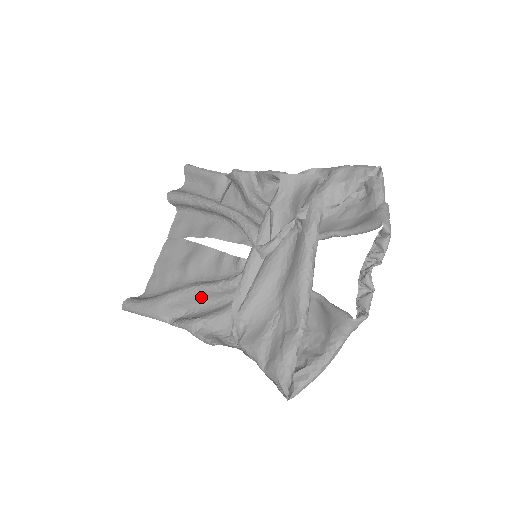
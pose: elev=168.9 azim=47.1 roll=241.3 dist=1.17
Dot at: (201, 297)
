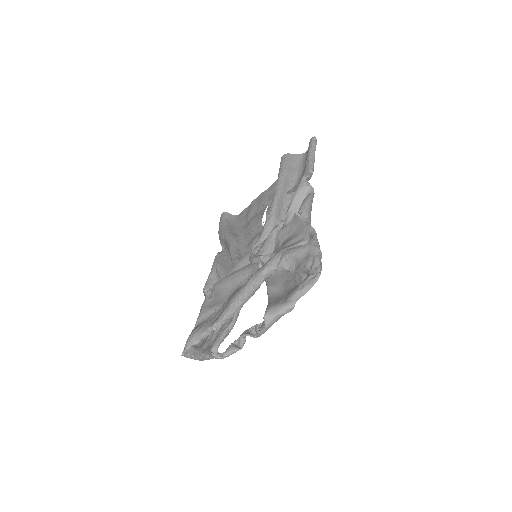
Dot at: occluded
